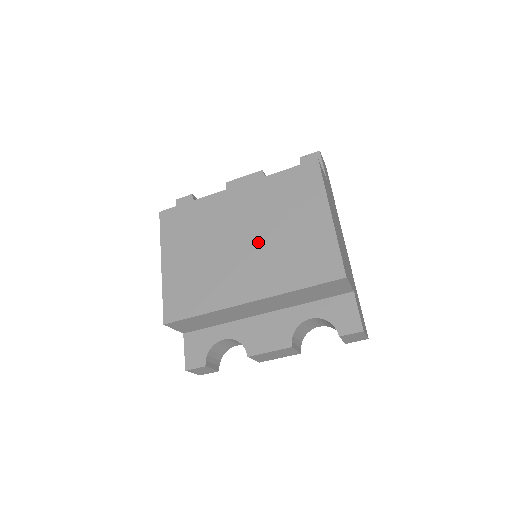
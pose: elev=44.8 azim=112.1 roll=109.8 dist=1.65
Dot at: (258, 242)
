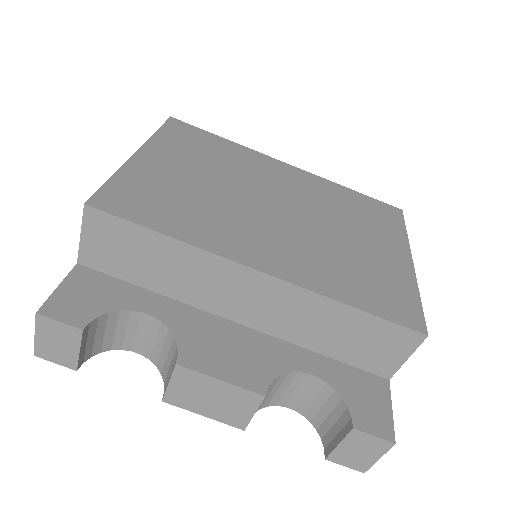
Dot at: (302, 223)
